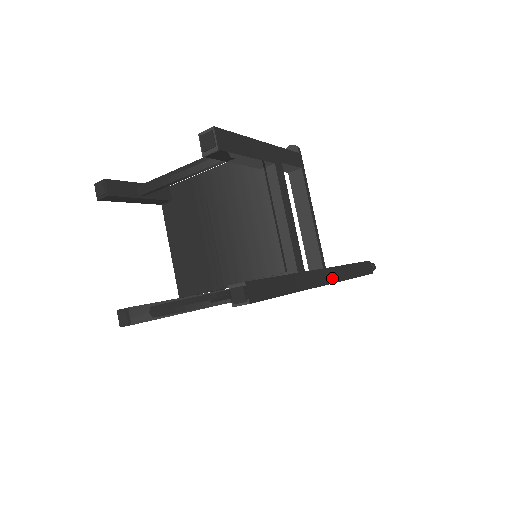
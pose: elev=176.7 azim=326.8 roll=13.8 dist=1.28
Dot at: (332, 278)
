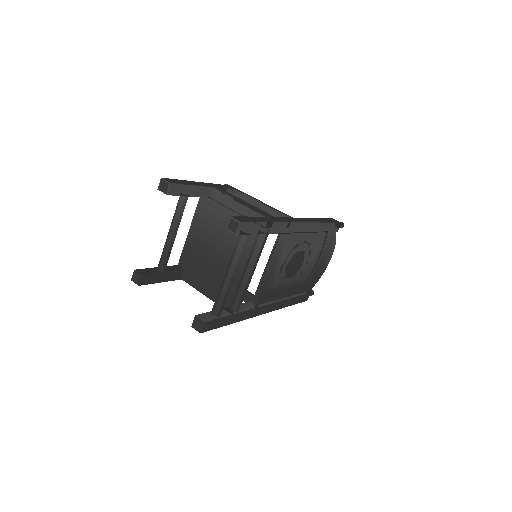
Dot at: (303, 221)
